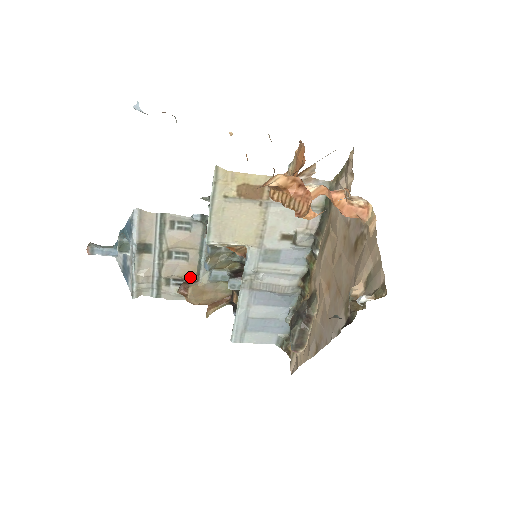
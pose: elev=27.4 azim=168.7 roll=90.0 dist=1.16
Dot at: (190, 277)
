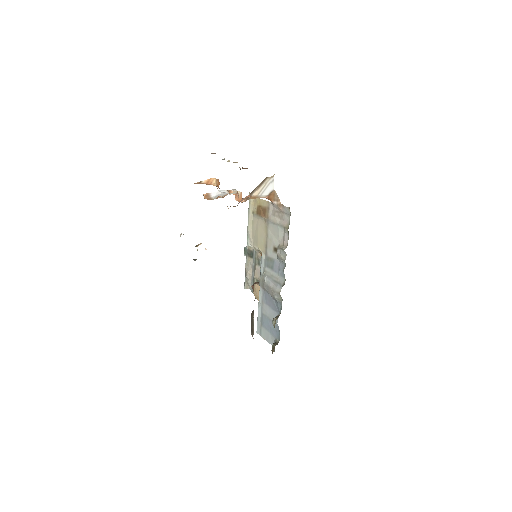
Dot at: occluded
